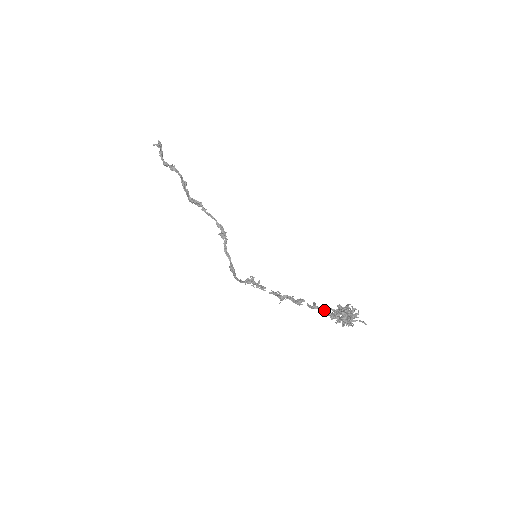
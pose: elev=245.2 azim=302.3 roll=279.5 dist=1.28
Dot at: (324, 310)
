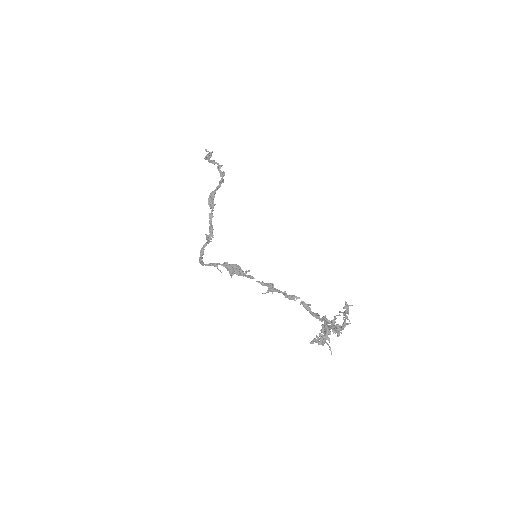
Dot at: occluded
